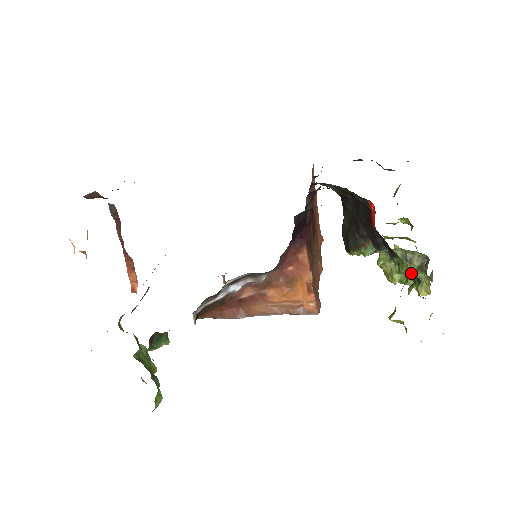
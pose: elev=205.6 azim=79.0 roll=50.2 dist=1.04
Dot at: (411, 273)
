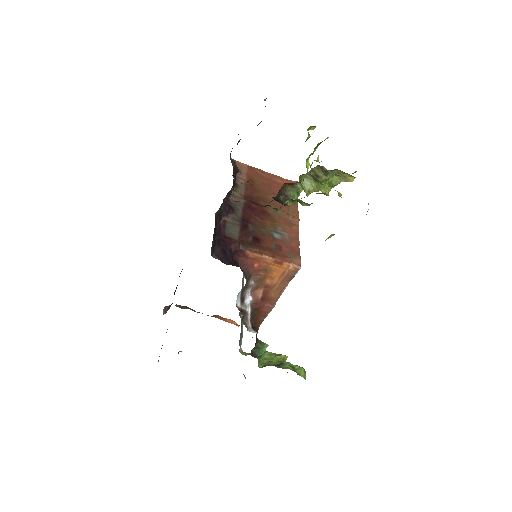
Dot at: occluded
